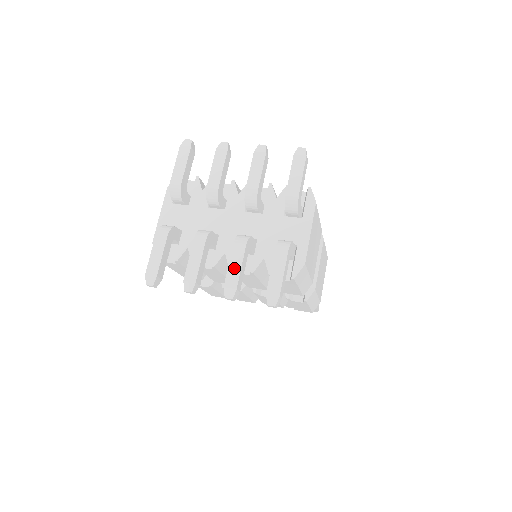
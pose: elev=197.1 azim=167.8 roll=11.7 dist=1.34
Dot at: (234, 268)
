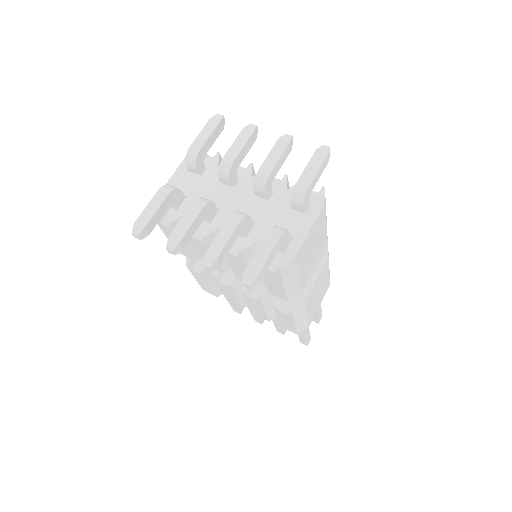
Dot at: (221, 239)
